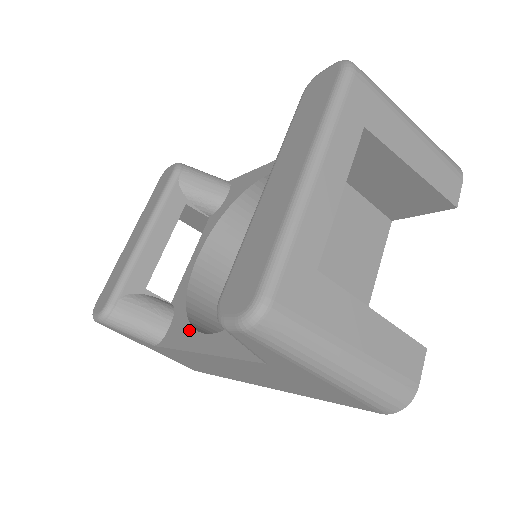
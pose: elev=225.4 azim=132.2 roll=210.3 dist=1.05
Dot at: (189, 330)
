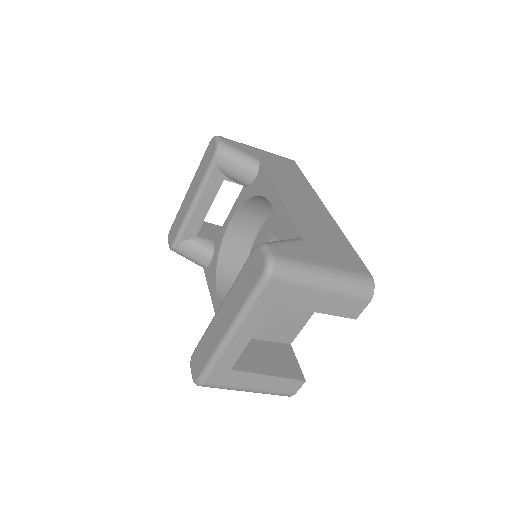
Dot at: (214, 283)
